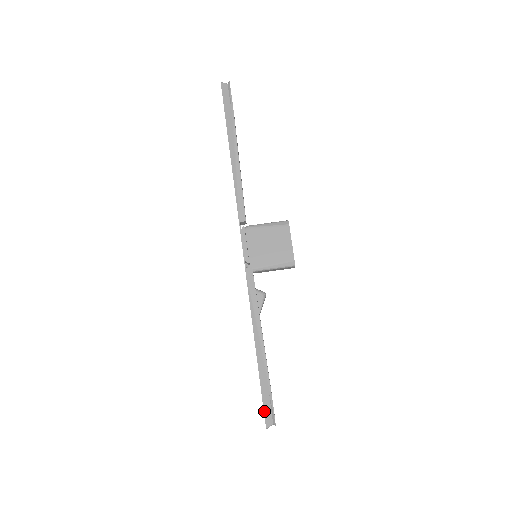
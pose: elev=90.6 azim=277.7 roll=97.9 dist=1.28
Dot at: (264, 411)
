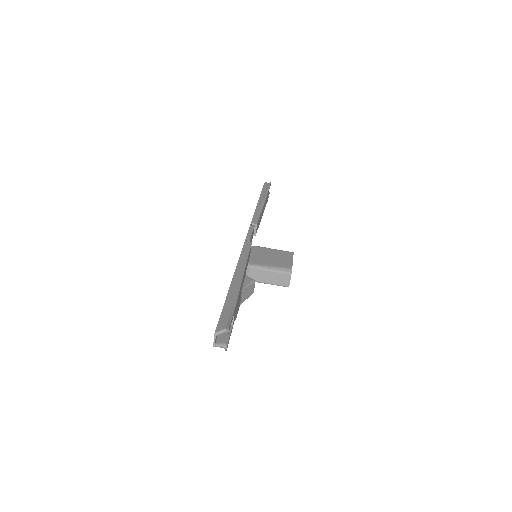
Dot at: (219, 319)
